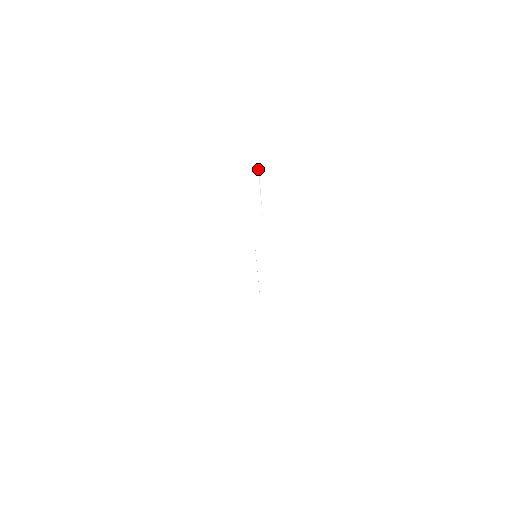
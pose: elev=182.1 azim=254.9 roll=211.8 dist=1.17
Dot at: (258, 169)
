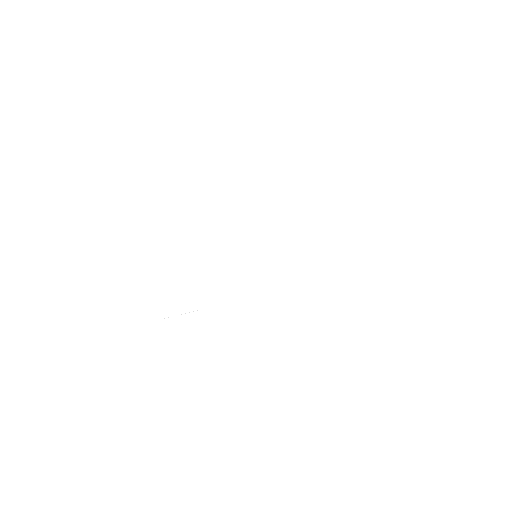
Dot at: occluded
